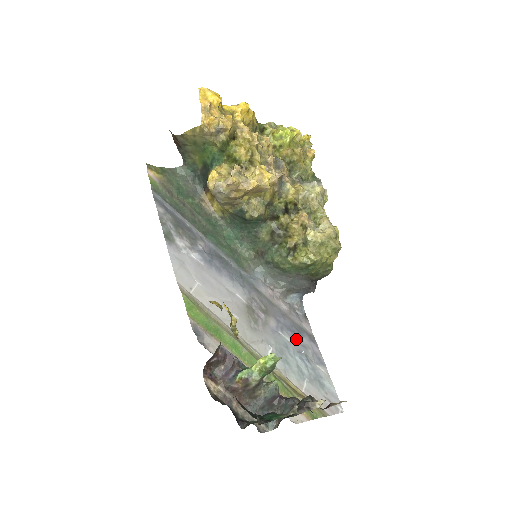
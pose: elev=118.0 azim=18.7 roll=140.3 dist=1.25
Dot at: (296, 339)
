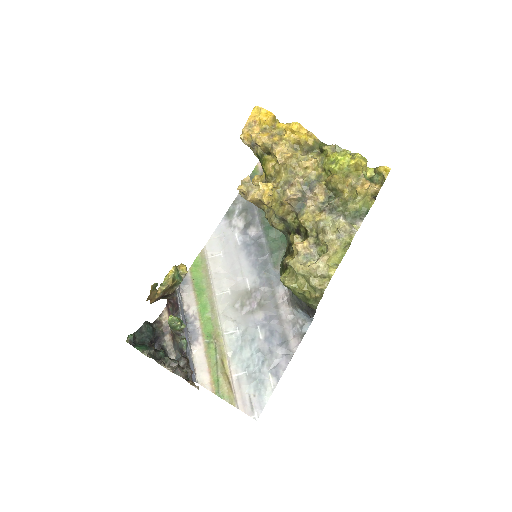
Dot at: (270, 342)
